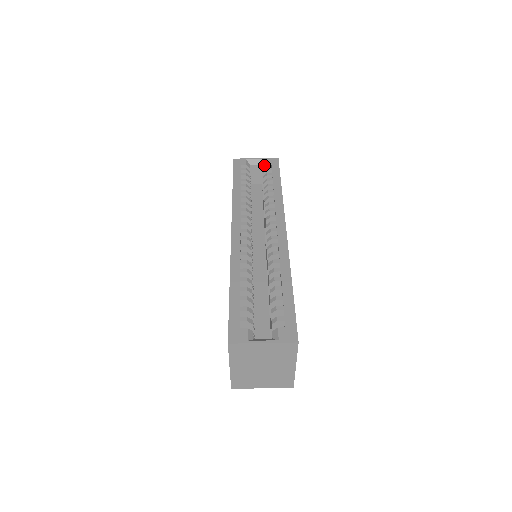
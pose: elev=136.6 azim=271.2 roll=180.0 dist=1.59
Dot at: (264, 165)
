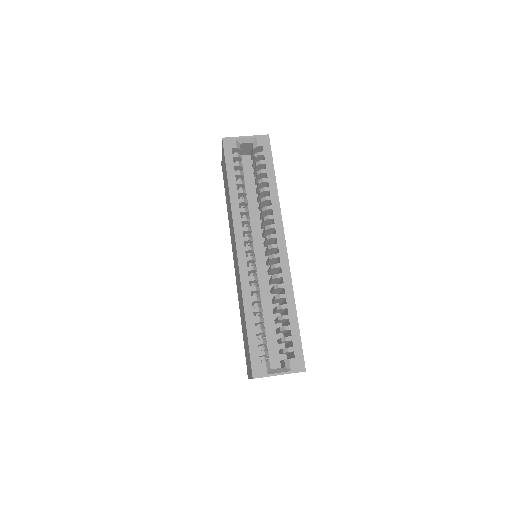
Dot at: (255, 146)
